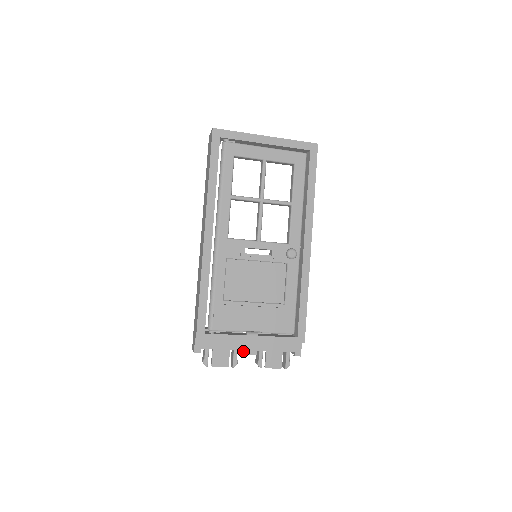
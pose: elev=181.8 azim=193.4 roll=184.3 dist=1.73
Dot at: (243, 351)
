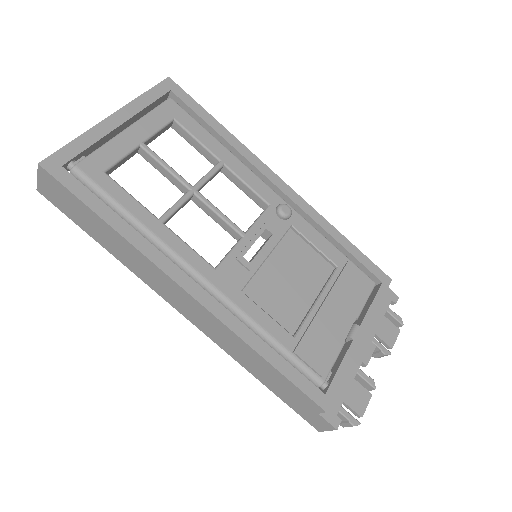
Dot at: (364, 360)
